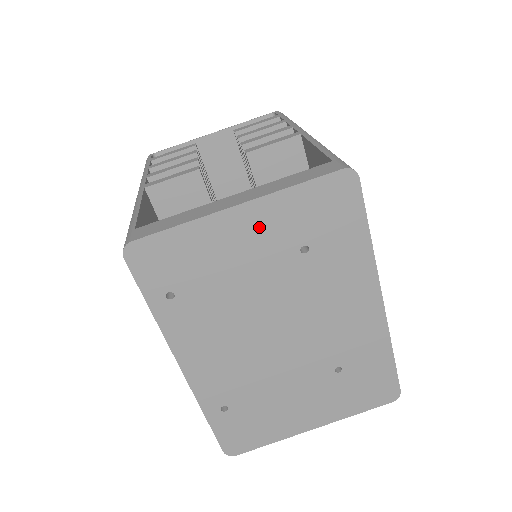
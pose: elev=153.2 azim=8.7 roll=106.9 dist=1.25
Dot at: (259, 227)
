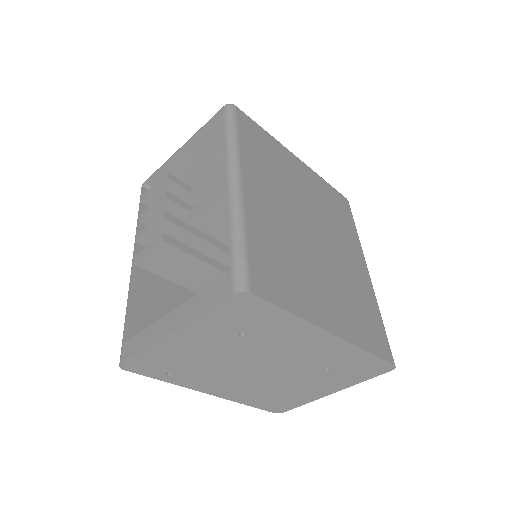
Dot at: (197, 335)
